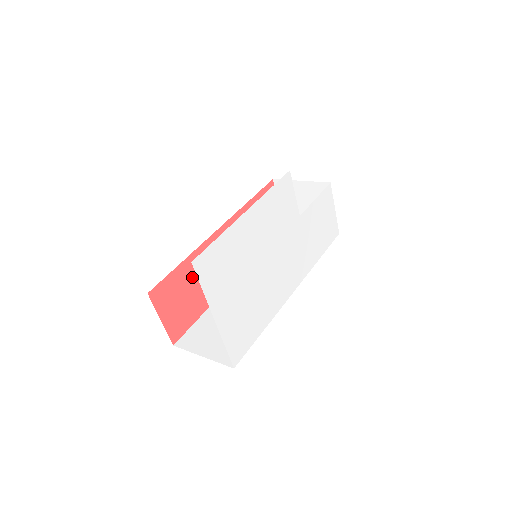
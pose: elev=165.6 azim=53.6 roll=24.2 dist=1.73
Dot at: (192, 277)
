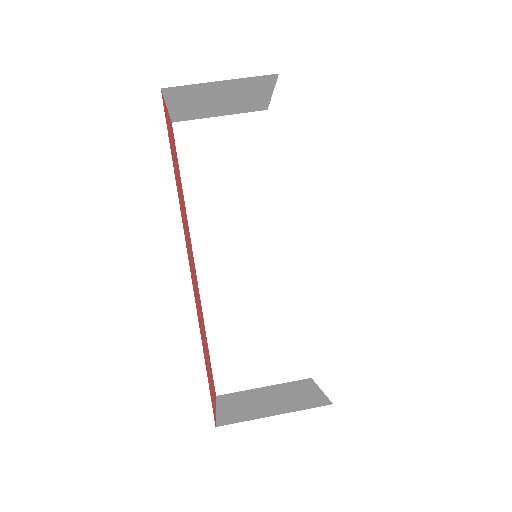
Dot at: (203, 339)
